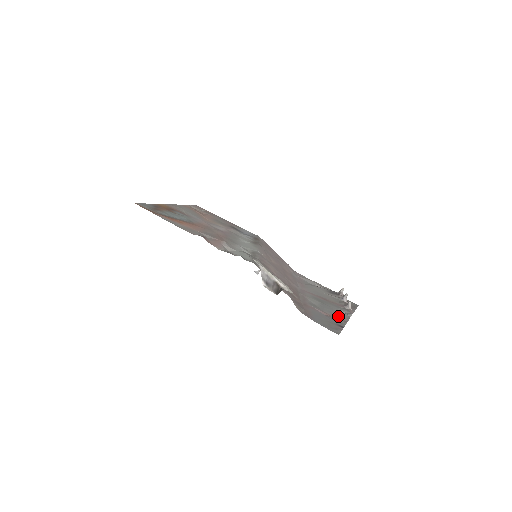
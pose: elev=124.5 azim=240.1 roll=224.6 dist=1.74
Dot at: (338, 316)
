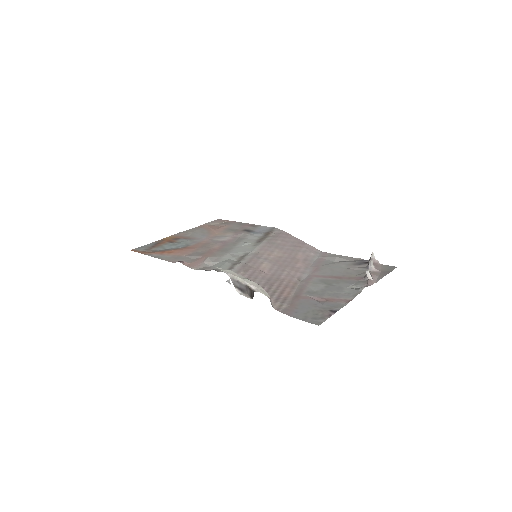
Dot at: (341, 297)
